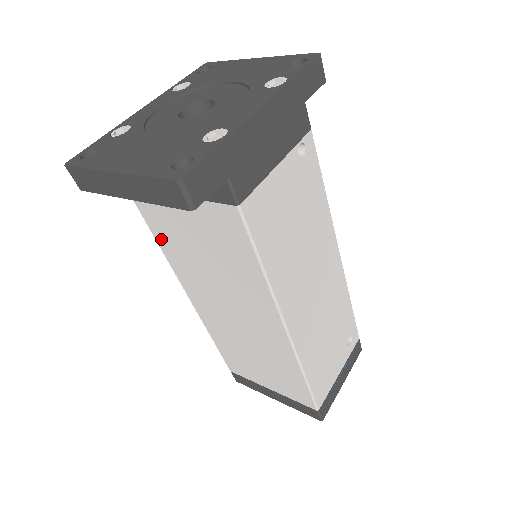
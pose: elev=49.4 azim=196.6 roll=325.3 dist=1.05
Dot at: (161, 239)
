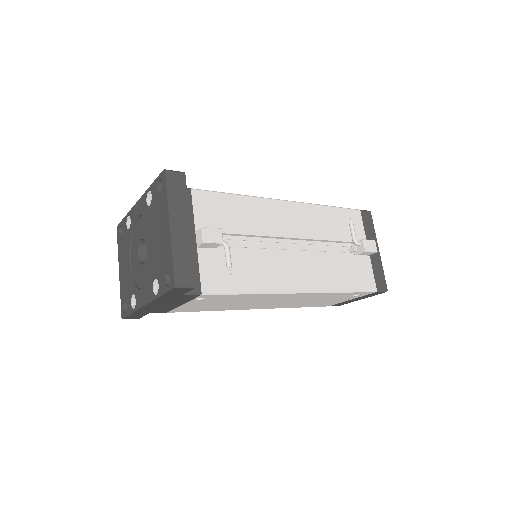
Dot at: occluded
